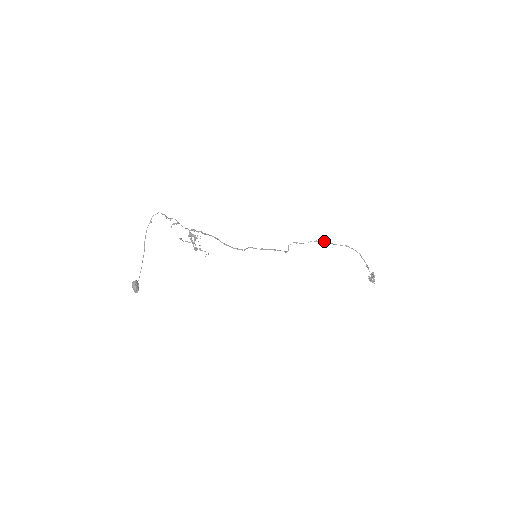
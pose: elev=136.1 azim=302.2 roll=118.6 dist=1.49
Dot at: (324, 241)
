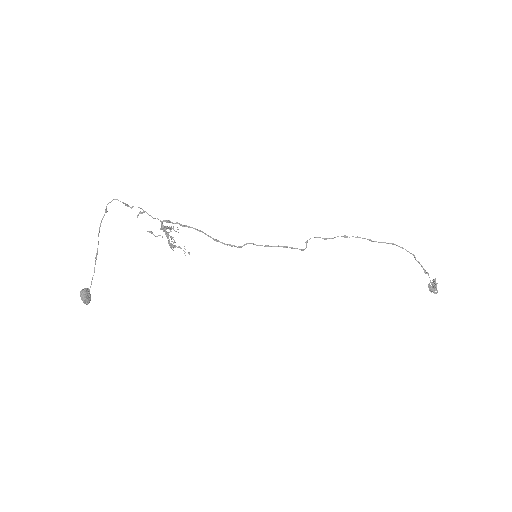
Dot at: (357, 237)
